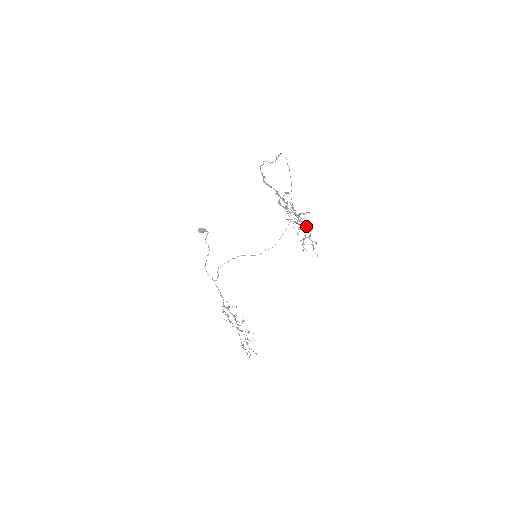
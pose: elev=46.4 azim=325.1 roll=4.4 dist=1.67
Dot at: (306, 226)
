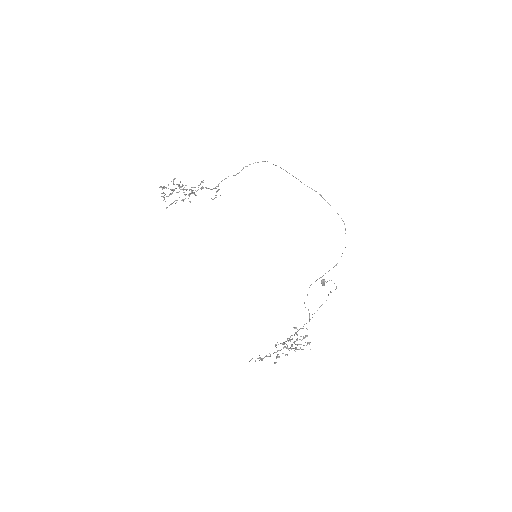
Dot at: occluded
